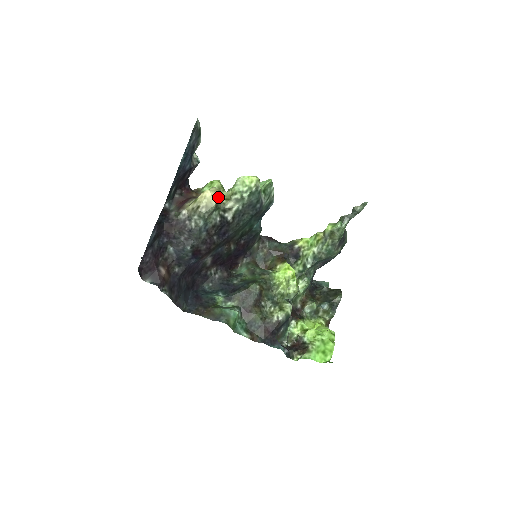
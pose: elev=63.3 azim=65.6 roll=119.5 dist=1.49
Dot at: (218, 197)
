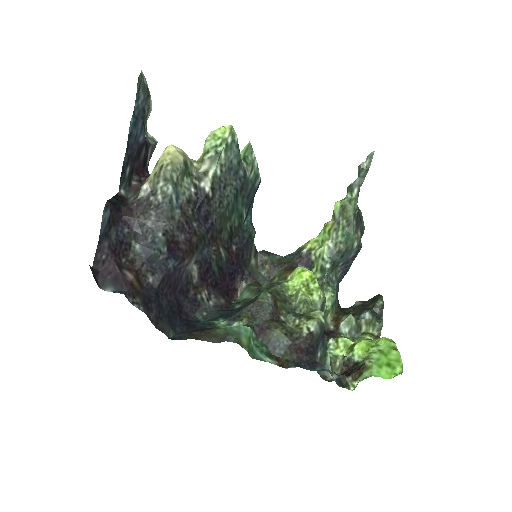
Dot at: (186, 156)
